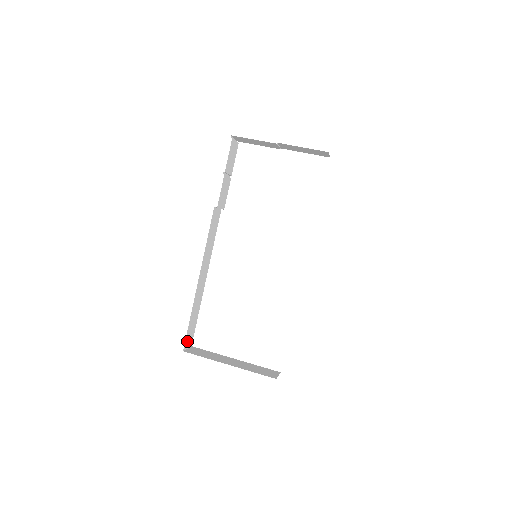
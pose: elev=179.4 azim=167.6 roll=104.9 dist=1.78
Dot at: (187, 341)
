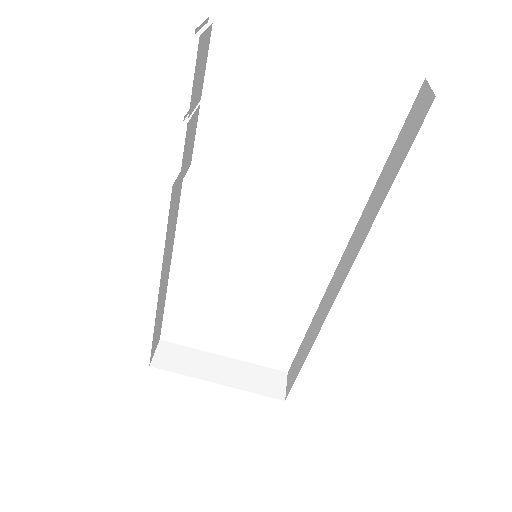
Dot at: (153, 350)
